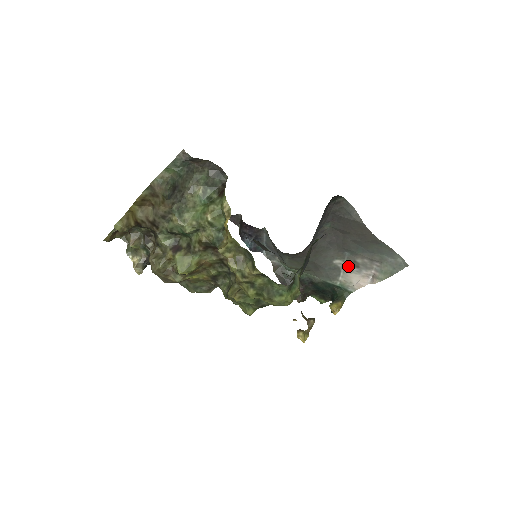
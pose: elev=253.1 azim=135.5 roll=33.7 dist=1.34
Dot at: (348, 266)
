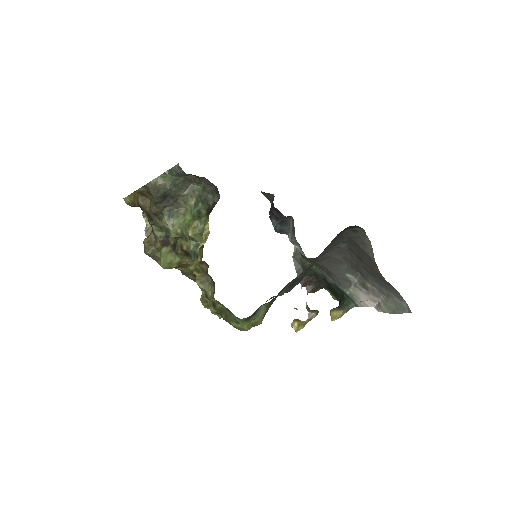
Dot at: (359, 284)
